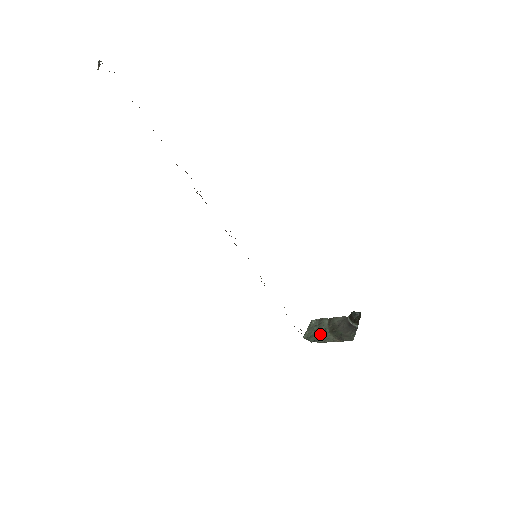
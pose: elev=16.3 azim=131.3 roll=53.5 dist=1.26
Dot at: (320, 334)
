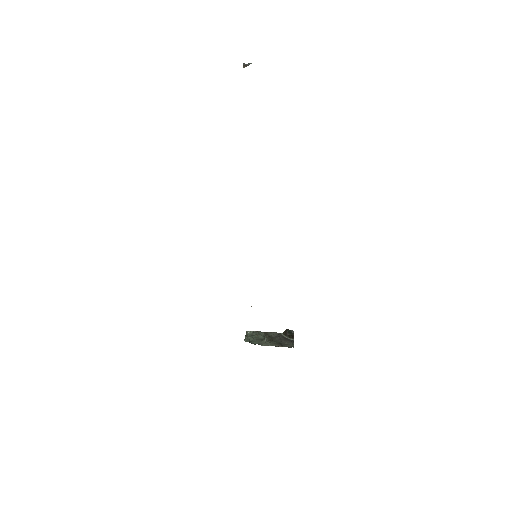
Dot at: (261, 340)
